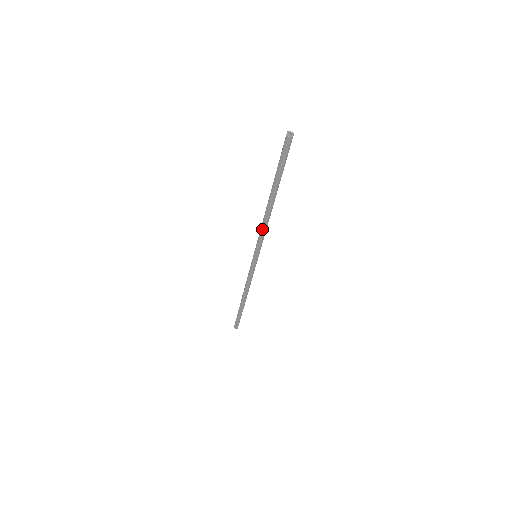
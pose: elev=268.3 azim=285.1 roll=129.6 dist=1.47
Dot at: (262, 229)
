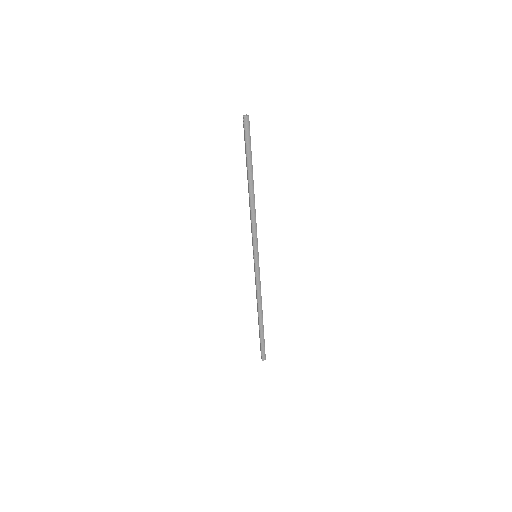
Dot at: (253, 220)
